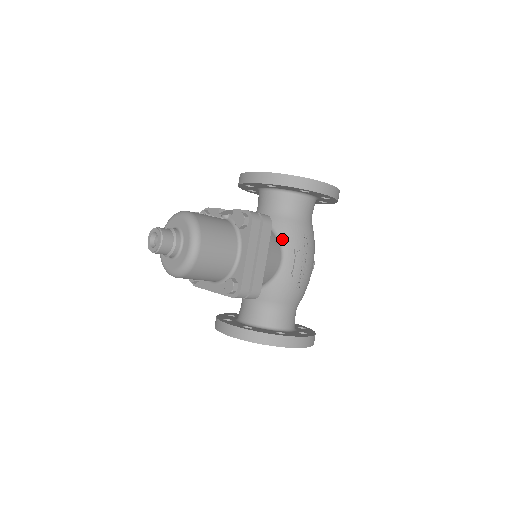
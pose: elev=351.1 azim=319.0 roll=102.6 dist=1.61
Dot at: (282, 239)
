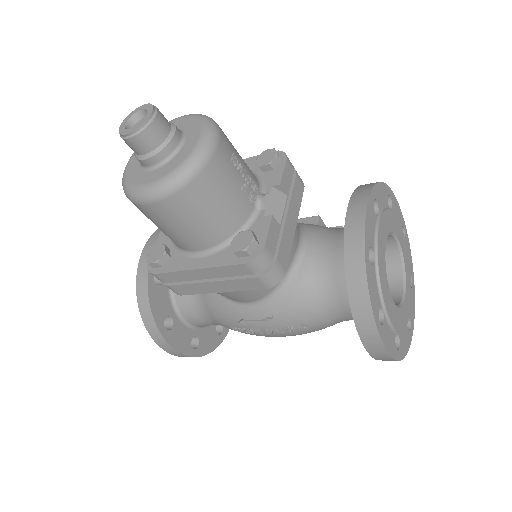
Dot at: (279, 295)
